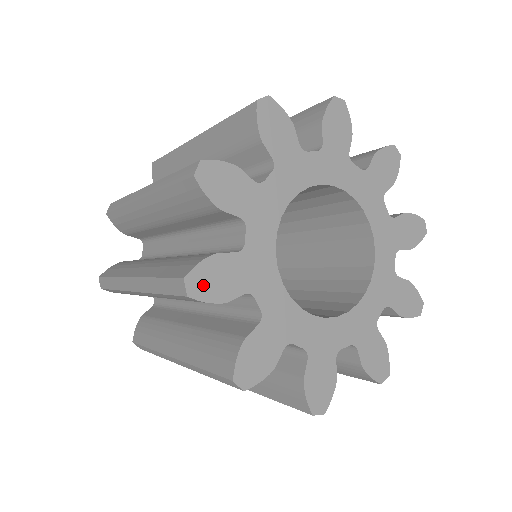
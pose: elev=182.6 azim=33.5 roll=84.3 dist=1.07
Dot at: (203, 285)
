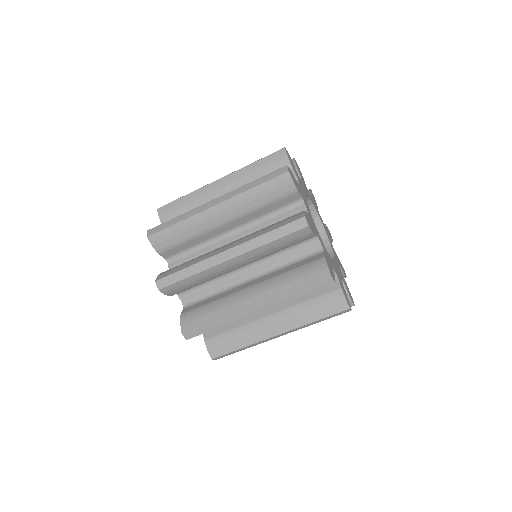
Dot at: (288, 156)
